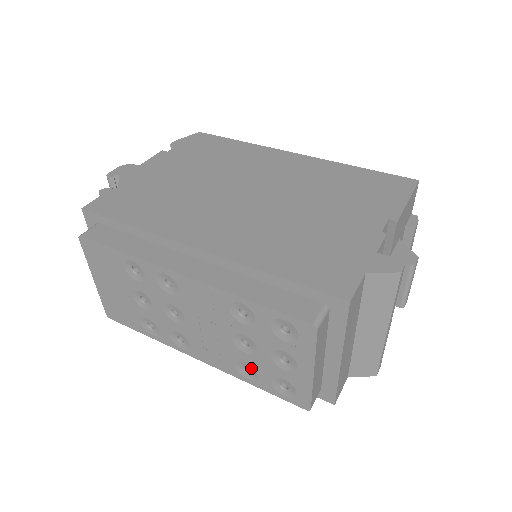
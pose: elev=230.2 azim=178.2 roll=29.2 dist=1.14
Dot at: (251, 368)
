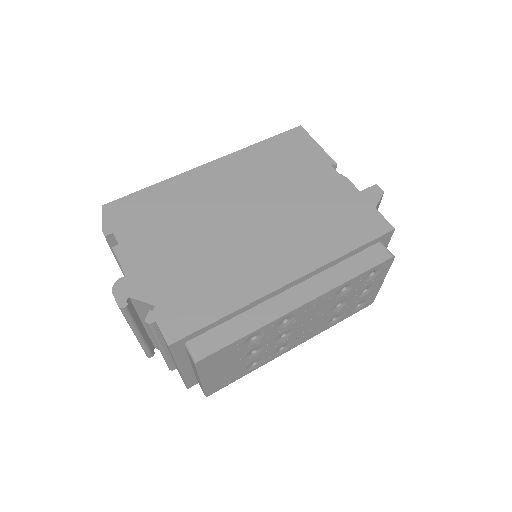
Dot at: (338, 315)
